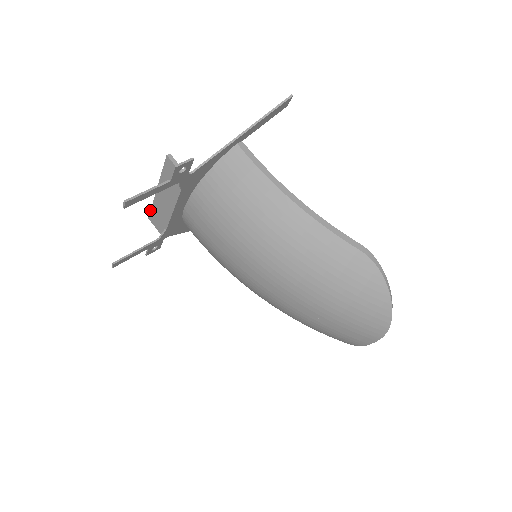
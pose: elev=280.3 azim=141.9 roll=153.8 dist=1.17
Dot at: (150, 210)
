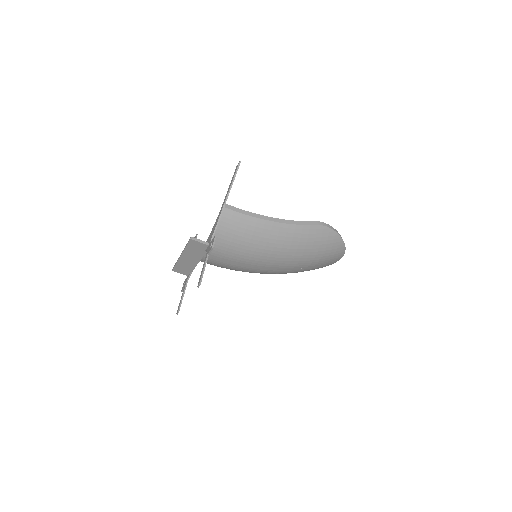
Dot at: (174, 266)
